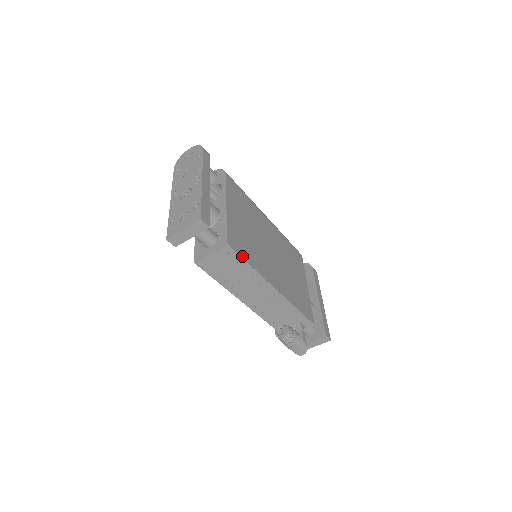
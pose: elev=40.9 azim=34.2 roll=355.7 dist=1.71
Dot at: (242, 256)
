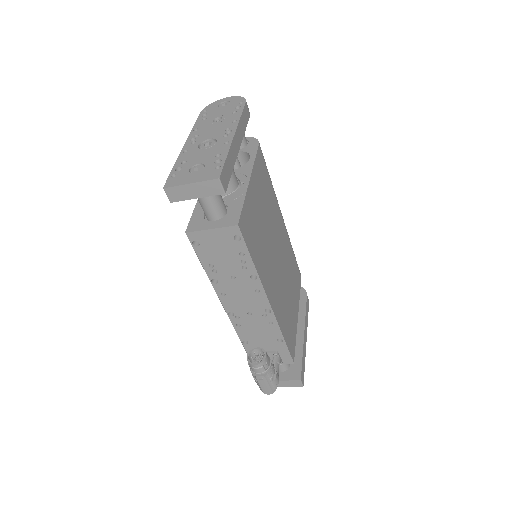
Dot at: (249, 247)
